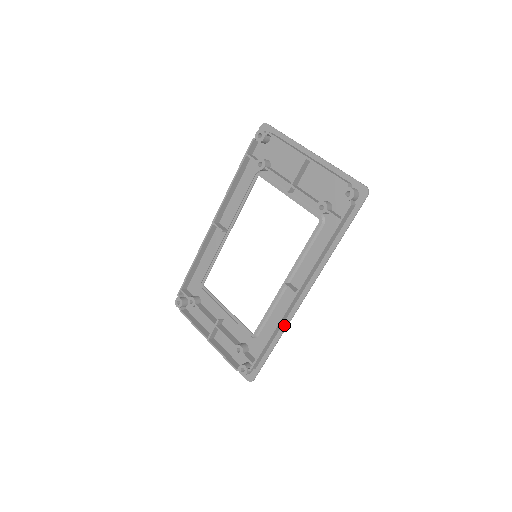
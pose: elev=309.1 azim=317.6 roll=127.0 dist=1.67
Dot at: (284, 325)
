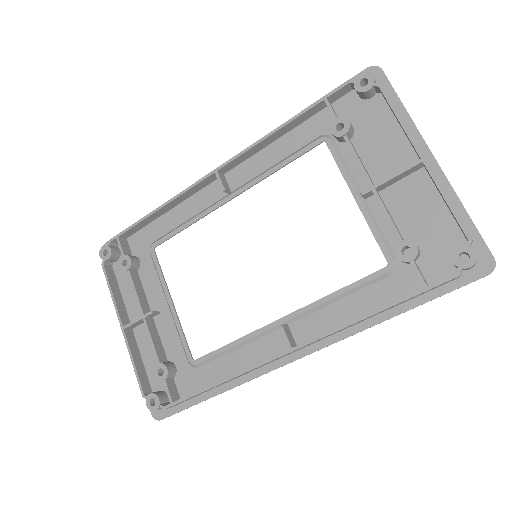
Dot at: (246, 377)
